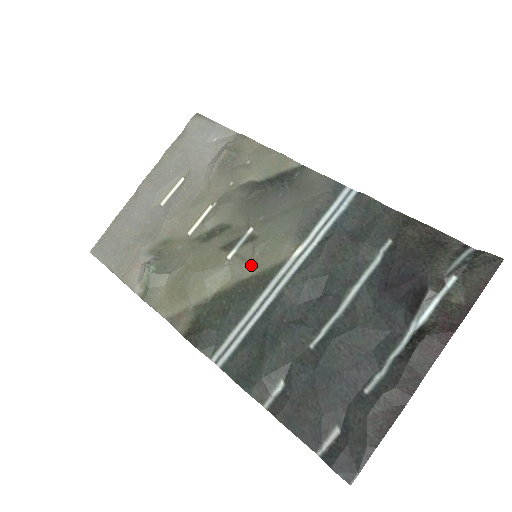
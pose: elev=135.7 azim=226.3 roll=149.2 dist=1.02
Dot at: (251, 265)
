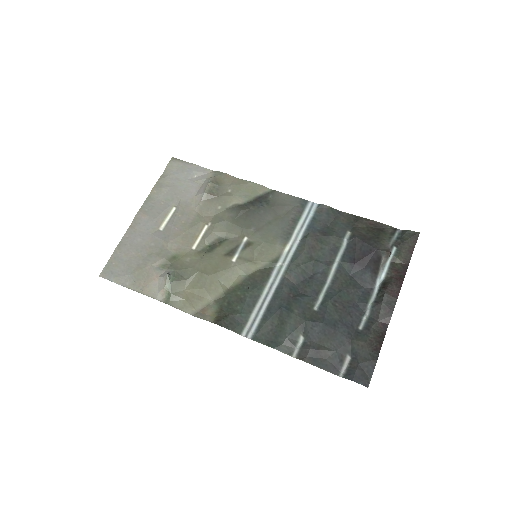
Dot at: (253, 263)
